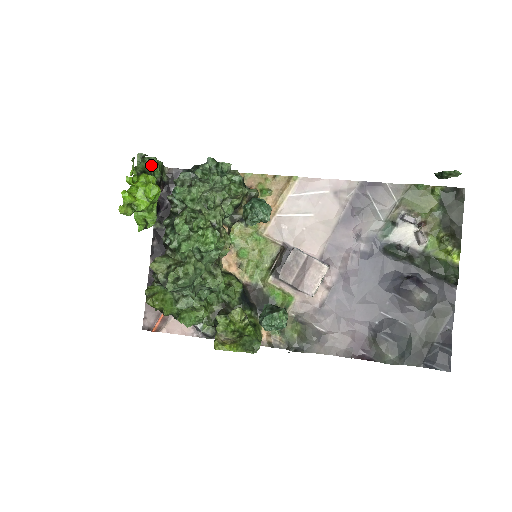
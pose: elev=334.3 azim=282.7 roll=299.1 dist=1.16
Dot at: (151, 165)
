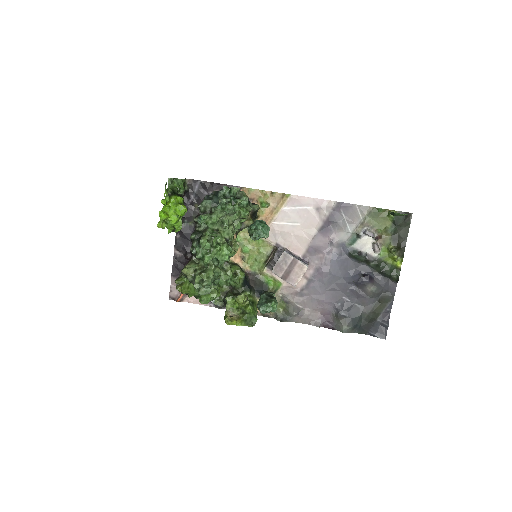
Dot at: (177, 184)
